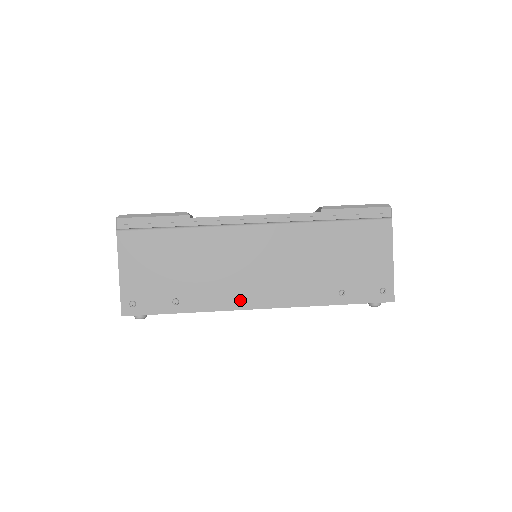
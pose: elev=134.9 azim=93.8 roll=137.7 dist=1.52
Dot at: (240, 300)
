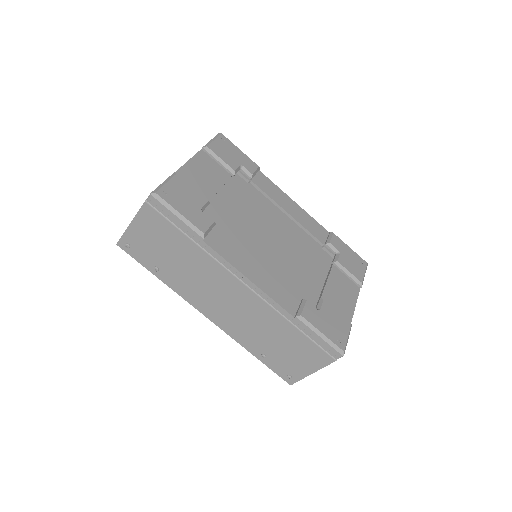
Dot at: (198, 304)
